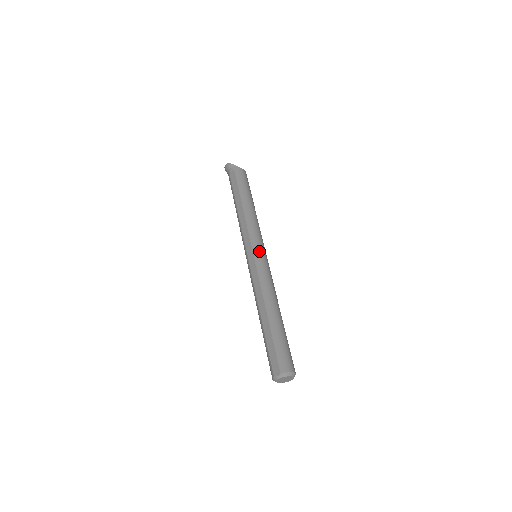
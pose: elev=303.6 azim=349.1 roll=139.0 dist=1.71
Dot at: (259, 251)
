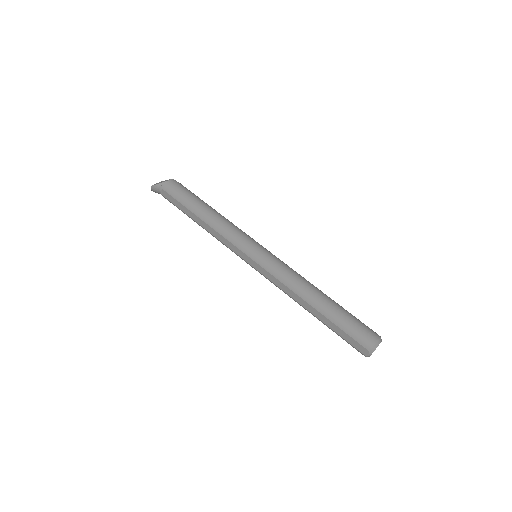
Dot at: (255, 253)
